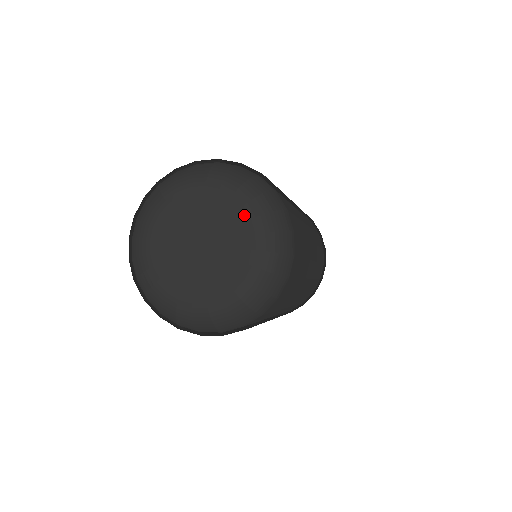
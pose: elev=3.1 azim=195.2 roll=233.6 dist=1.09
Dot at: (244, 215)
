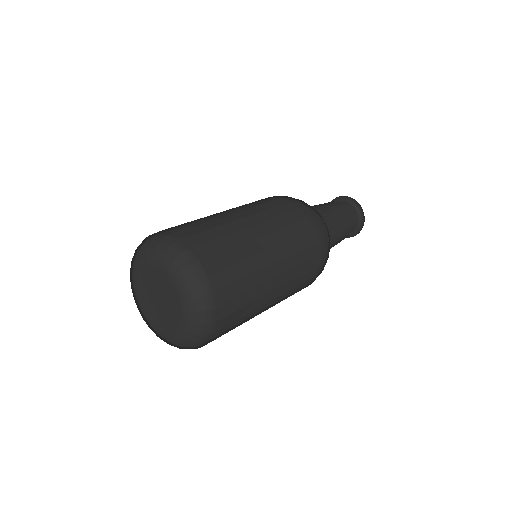
Dot at: (168, 278)
